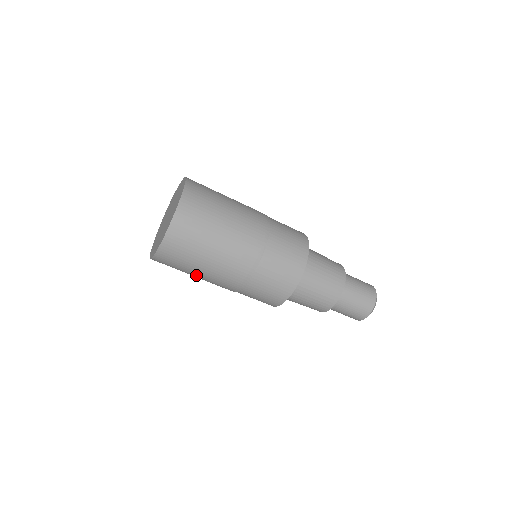
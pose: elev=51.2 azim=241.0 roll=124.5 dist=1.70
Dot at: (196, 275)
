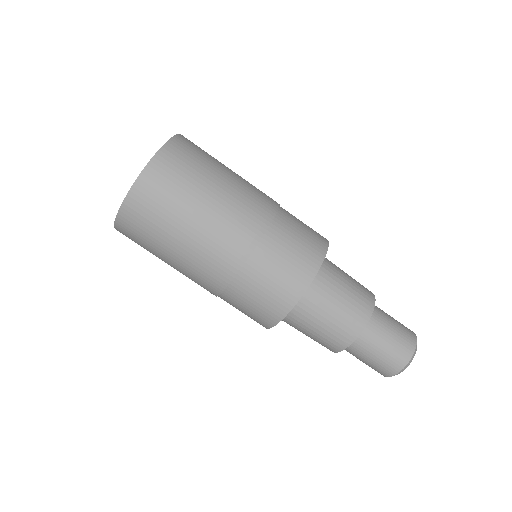
Dot at: (194, 218)
